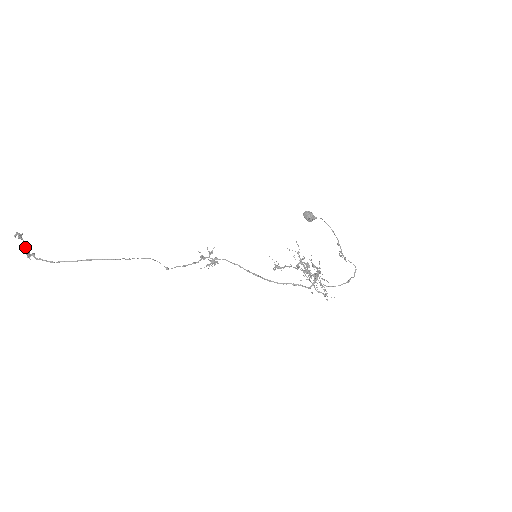
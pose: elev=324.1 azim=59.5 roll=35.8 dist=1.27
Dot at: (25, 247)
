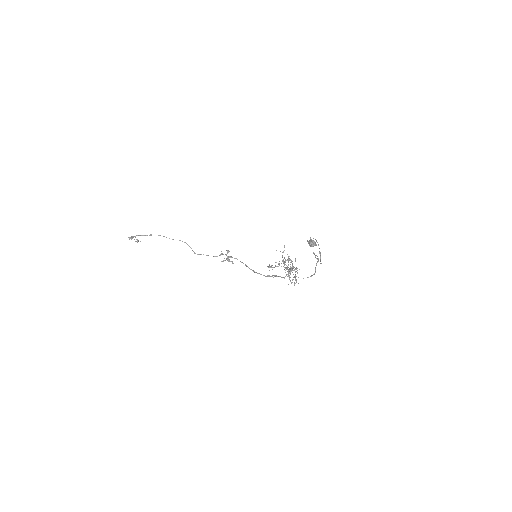
Dot at: occluded
